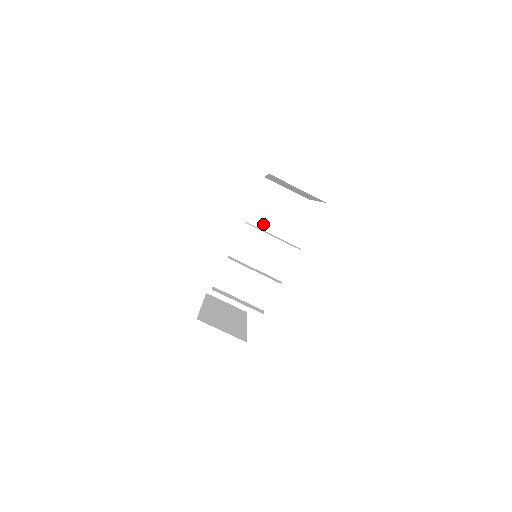
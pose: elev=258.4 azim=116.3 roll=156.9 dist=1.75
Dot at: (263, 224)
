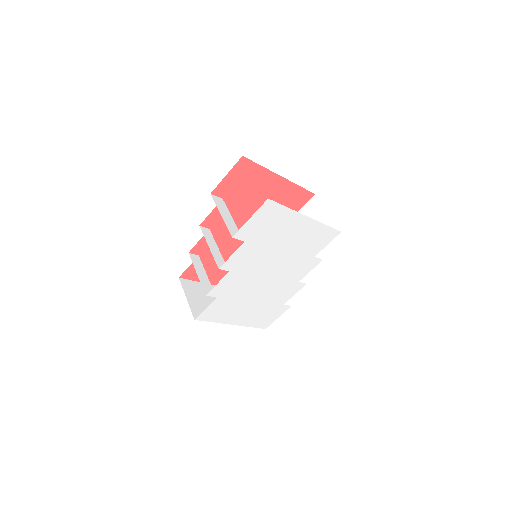
Dot at: occluded
